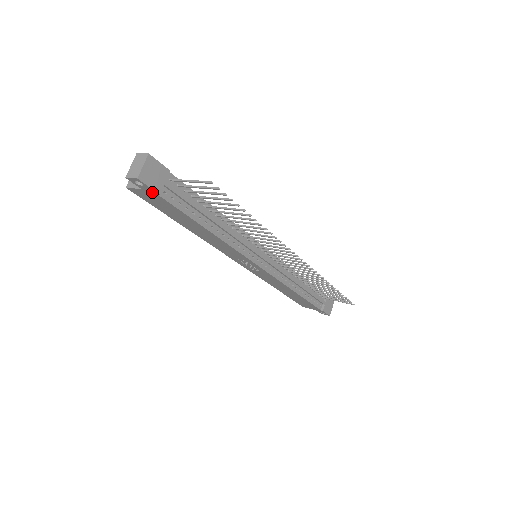
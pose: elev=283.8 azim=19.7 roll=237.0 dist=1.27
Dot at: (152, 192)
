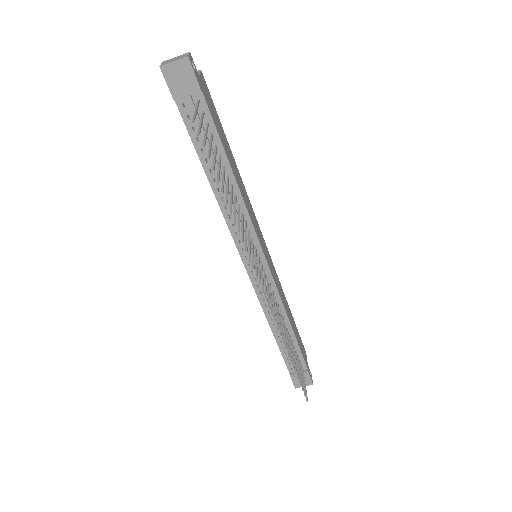
Dot at: (173, 94)
